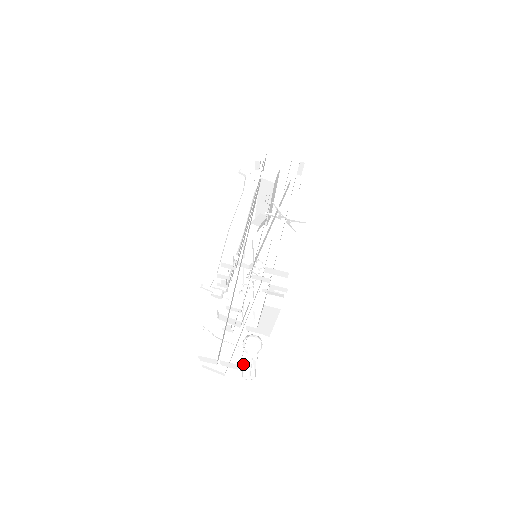
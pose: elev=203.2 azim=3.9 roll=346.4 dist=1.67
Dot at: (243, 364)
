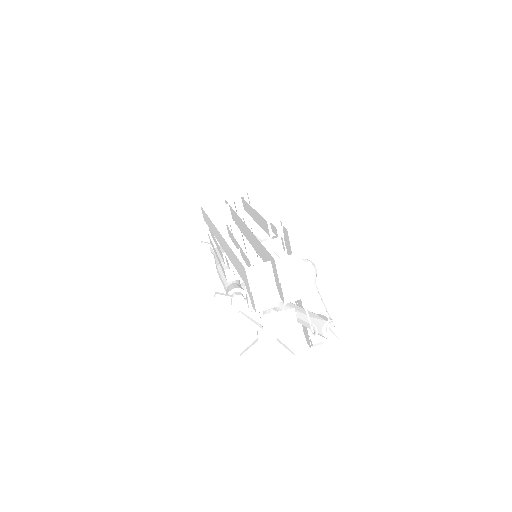
Dot at: (313, 322)
